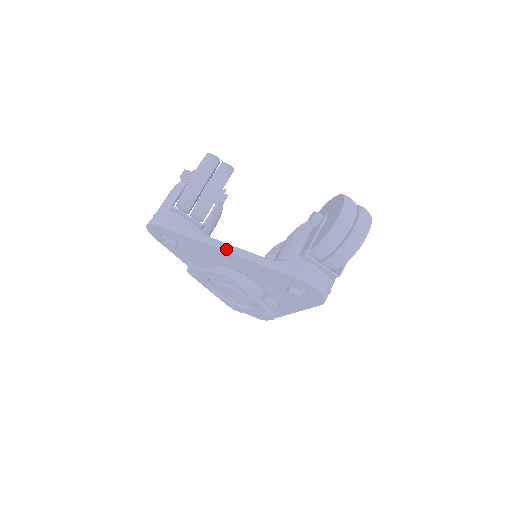
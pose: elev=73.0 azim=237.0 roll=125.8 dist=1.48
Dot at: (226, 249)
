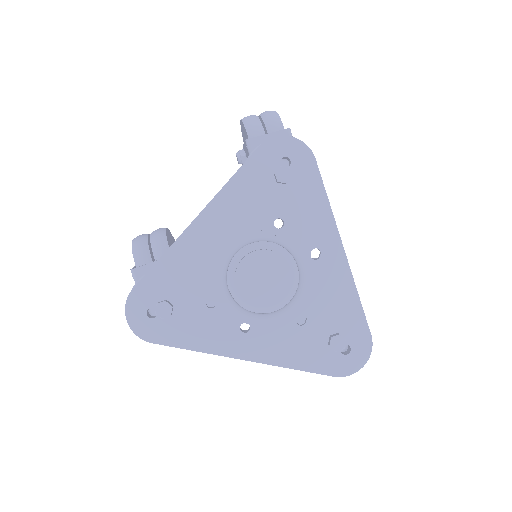
Dot at: (196, 217)
